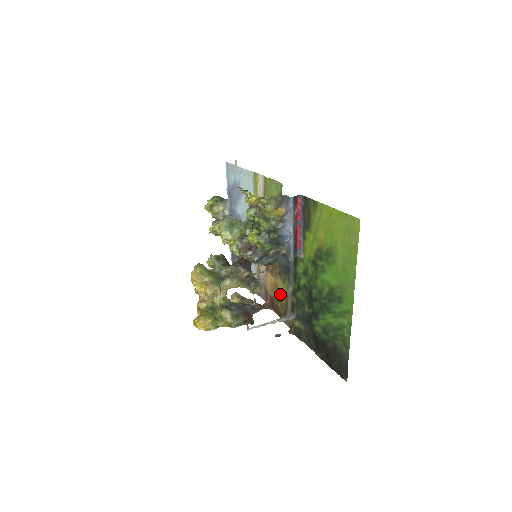
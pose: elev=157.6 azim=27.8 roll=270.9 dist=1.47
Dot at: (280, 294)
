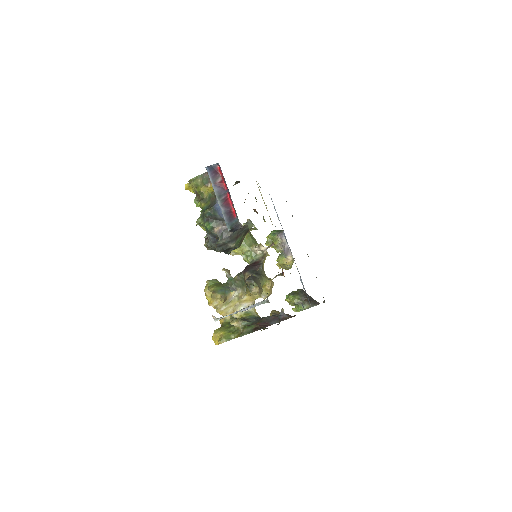
Dot at: occluded
